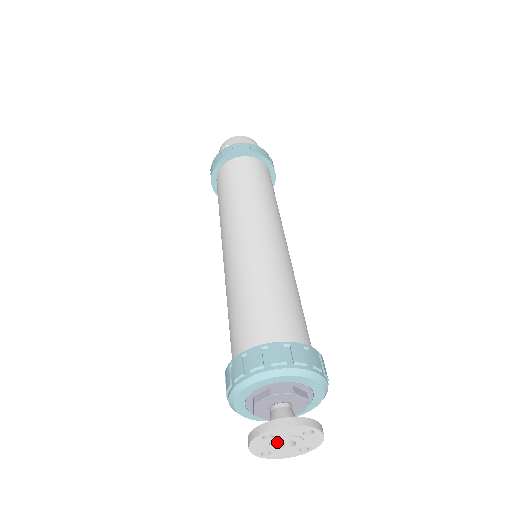
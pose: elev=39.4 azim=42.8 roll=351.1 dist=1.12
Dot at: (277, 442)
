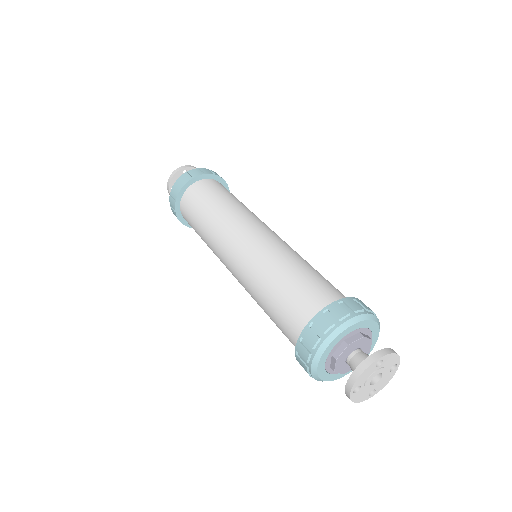
Dot at: (376, 373)
